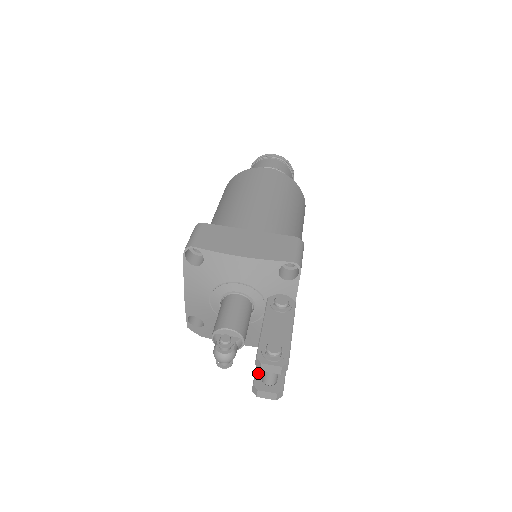
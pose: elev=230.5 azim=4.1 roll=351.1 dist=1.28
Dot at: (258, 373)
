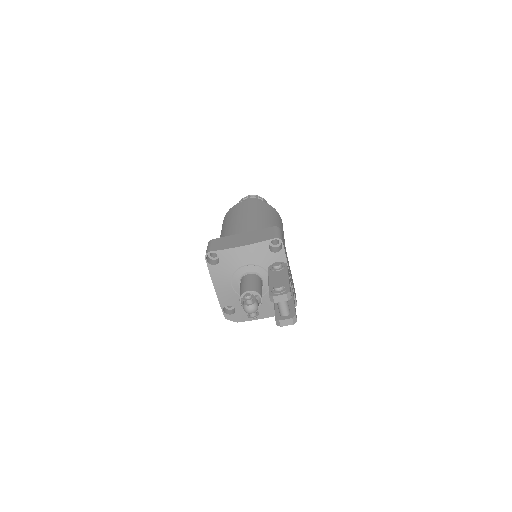
Dot at: (277, 313)
